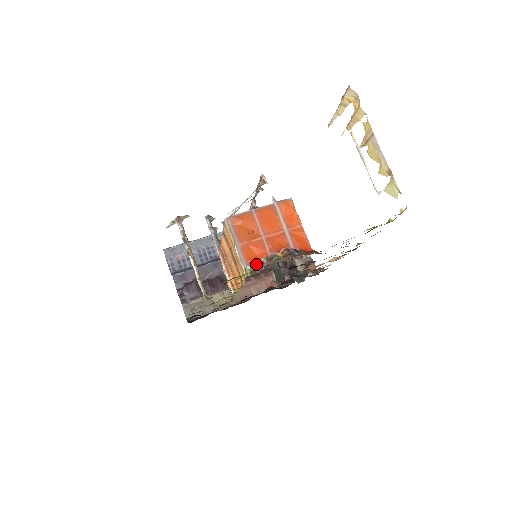
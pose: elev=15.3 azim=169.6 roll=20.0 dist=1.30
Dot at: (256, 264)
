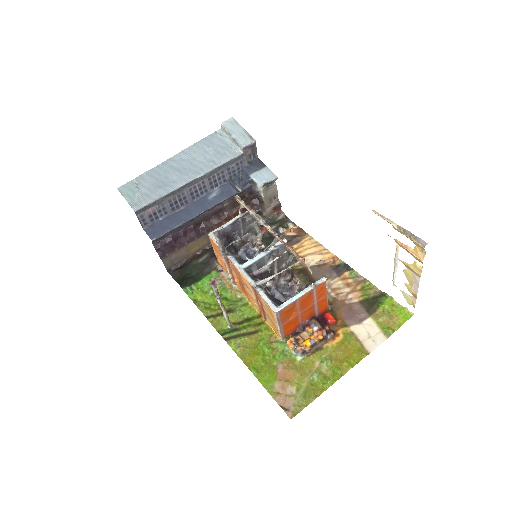
Dot at: (302, 354)
